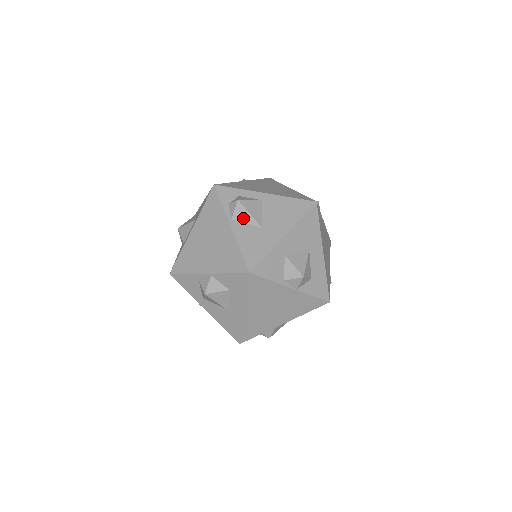
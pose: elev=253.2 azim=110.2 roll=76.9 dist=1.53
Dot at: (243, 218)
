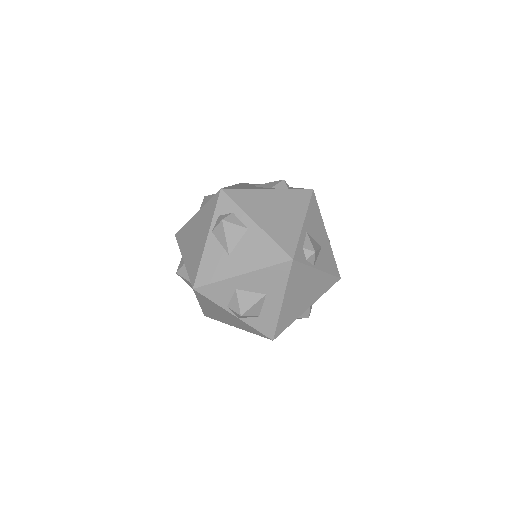
Dot at: (220, 237)
